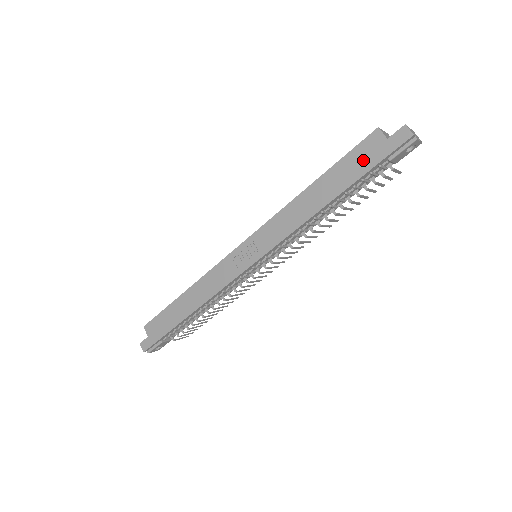
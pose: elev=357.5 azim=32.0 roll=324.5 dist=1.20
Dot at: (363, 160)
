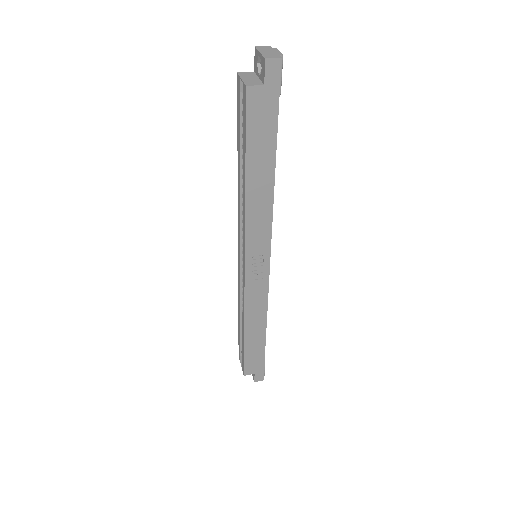
Dot at: (264, 120)
